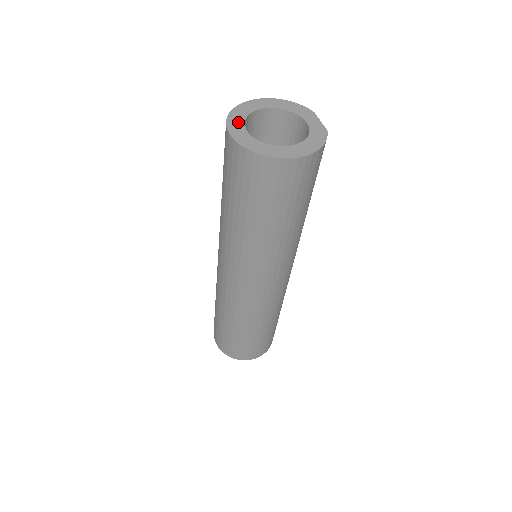
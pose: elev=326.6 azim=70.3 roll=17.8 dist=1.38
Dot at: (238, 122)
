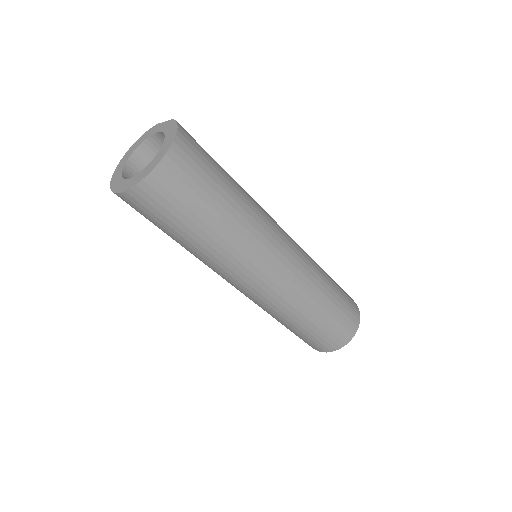
Dot at: (119, 183)
